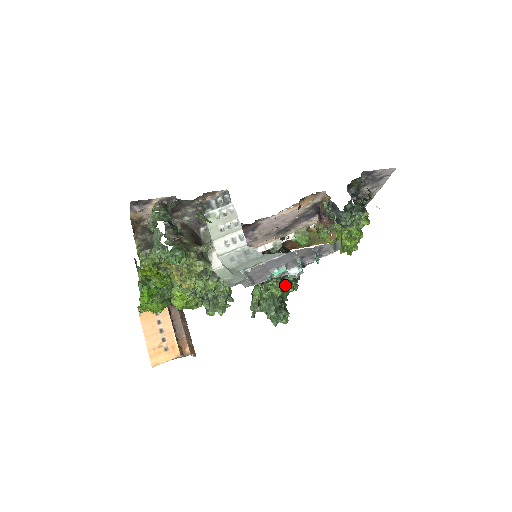
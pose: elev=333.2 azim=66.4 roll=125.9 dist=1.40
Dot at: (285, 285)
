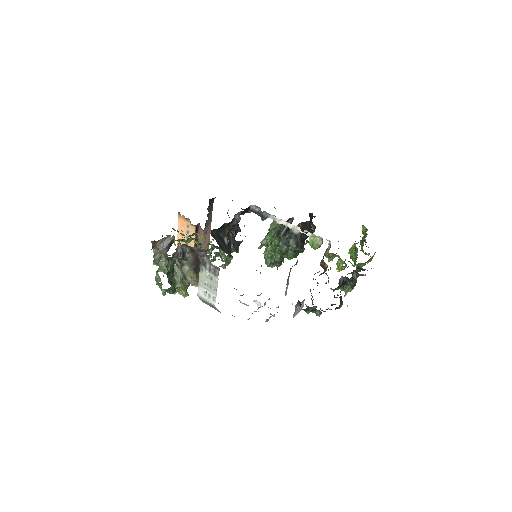
Dot at: (286, 255)
